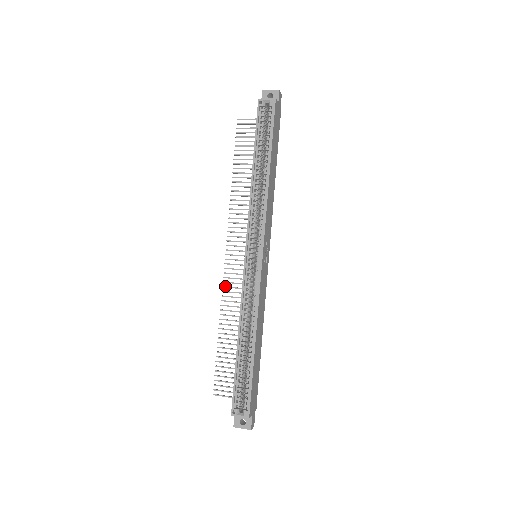
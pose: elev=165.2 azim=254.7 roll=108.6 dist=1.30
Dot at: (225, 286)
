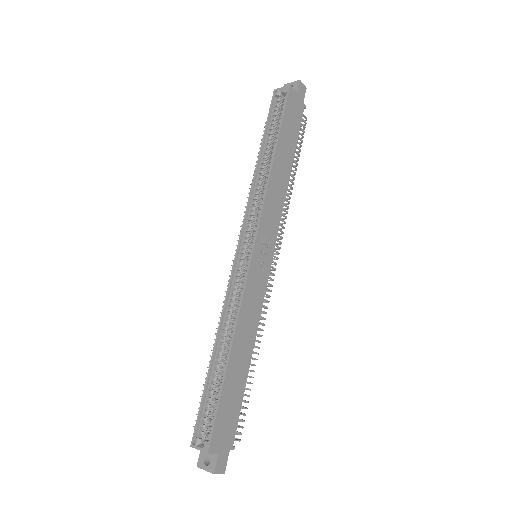
Dot at: occluded
